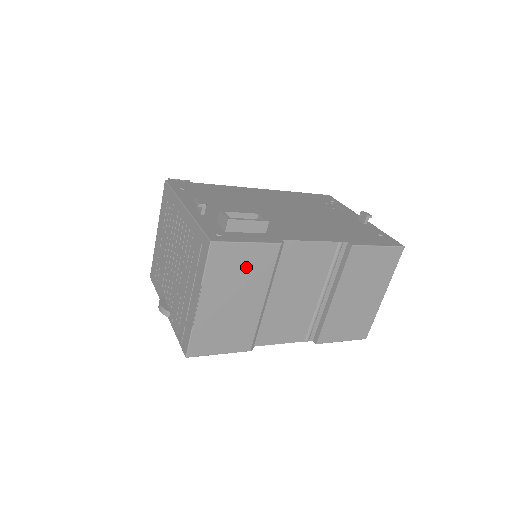
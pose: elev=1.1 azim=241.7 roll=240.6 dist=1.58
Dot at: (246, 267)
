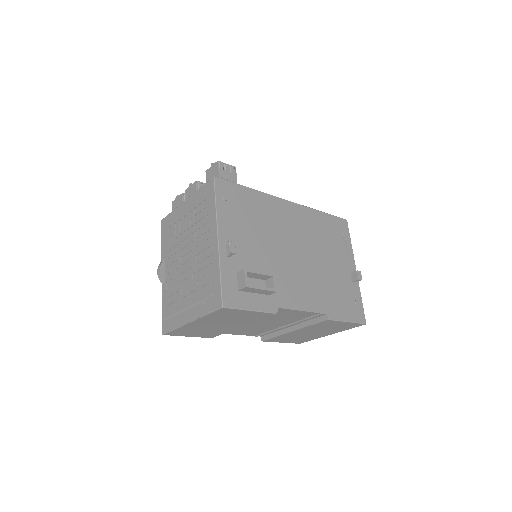
Dot at: (240, 317)
